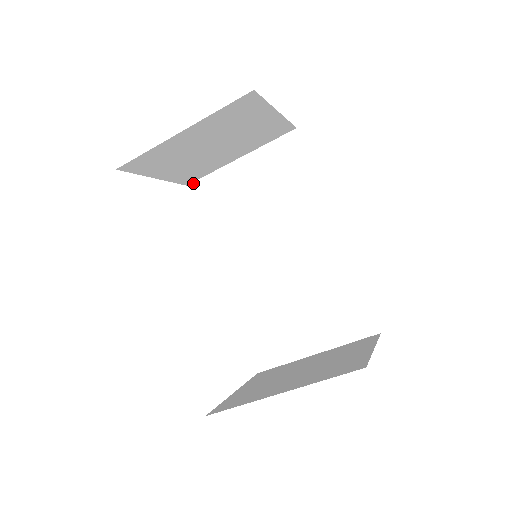
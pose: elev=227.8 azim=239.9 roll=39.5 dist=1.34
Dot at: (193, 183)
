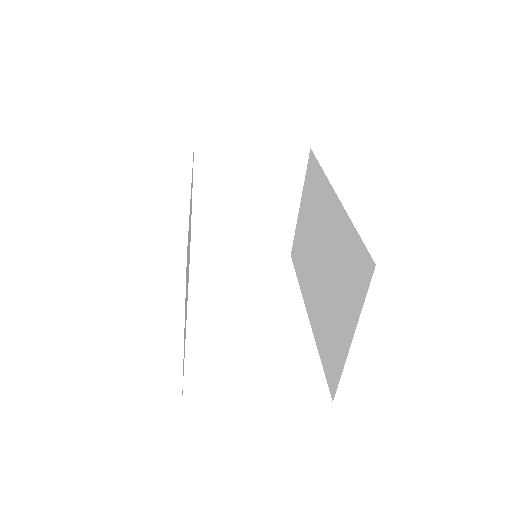
Dot at: (292, 250)
